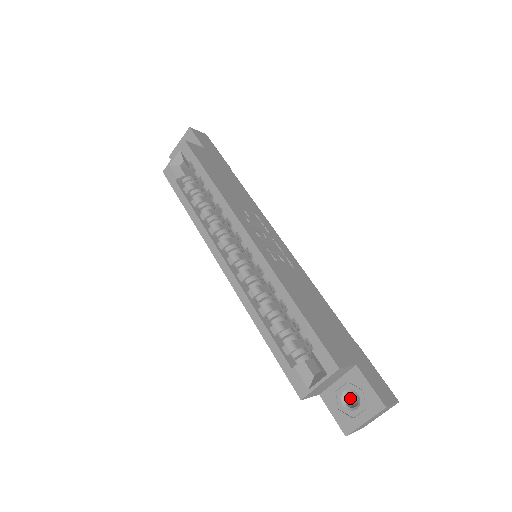
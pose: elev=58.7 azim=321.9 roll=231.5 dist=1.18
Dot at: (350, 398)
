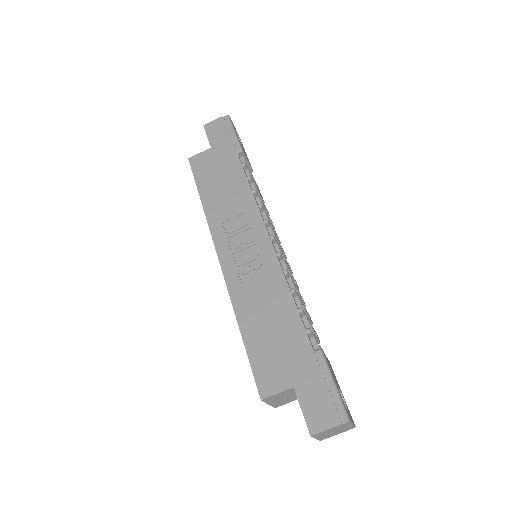
Dot at: occluded
